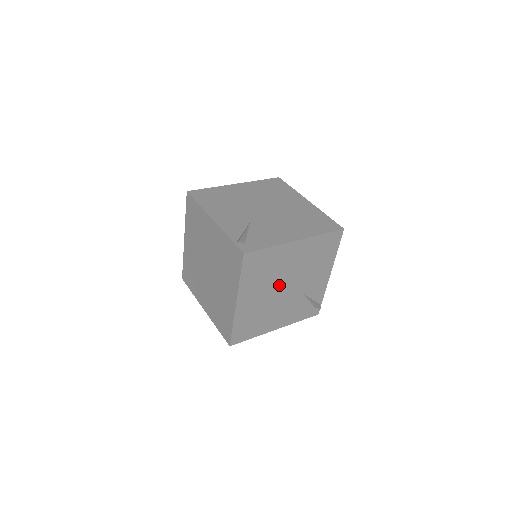
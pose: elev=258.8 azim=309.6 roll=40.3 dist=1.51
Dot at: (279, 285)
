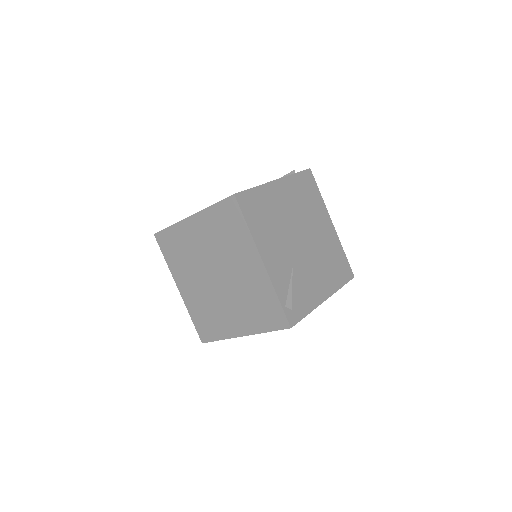
Dot at: occluded
